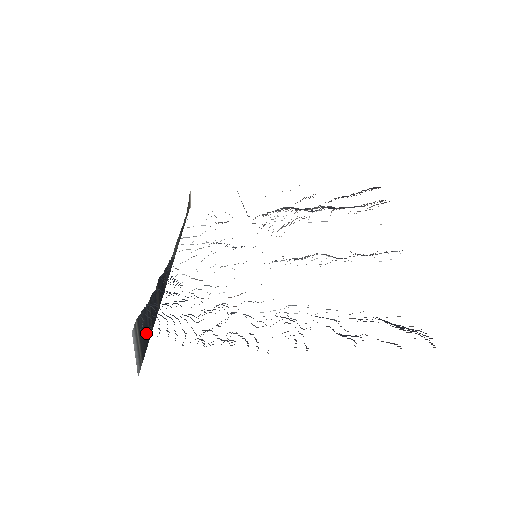
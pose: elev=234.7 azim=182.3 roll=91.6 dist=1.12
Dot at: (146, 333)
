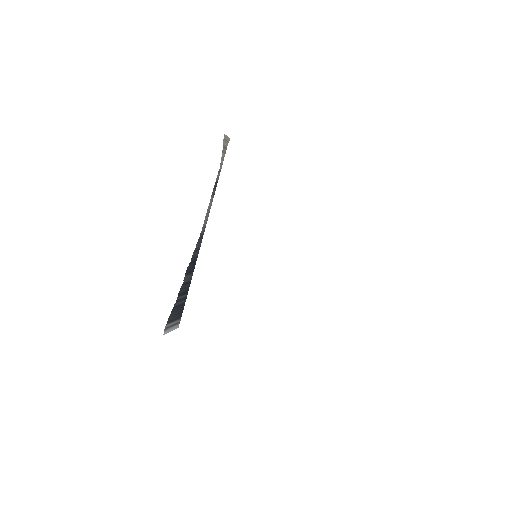
Dot at: (180, 307)
